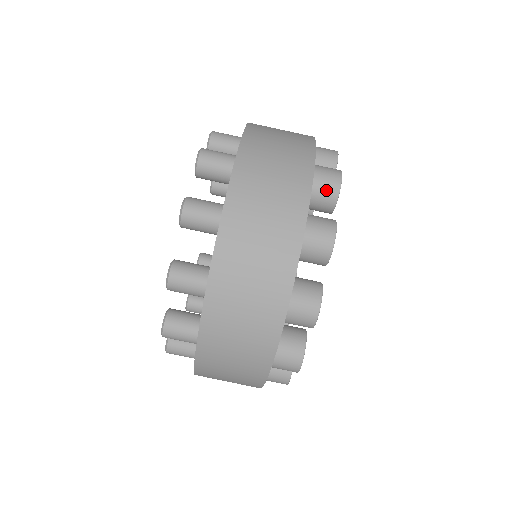
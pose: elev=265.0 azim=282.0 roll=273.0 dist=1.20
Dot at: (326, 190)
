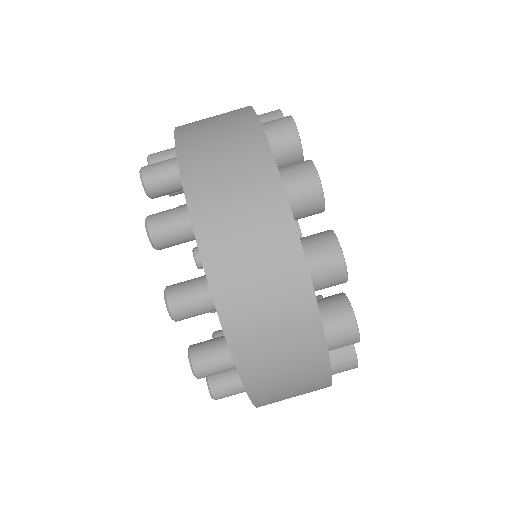
Dot at: (308, 201)
